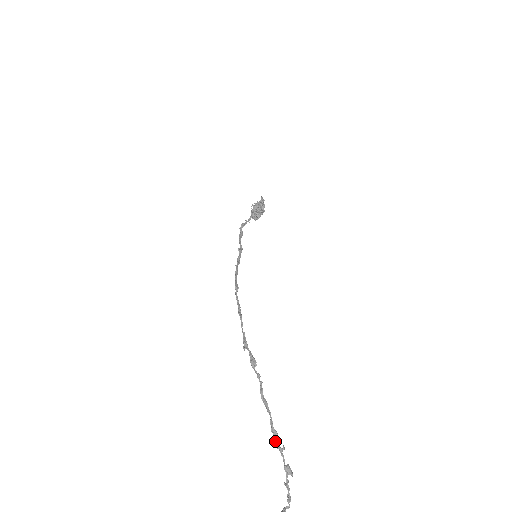
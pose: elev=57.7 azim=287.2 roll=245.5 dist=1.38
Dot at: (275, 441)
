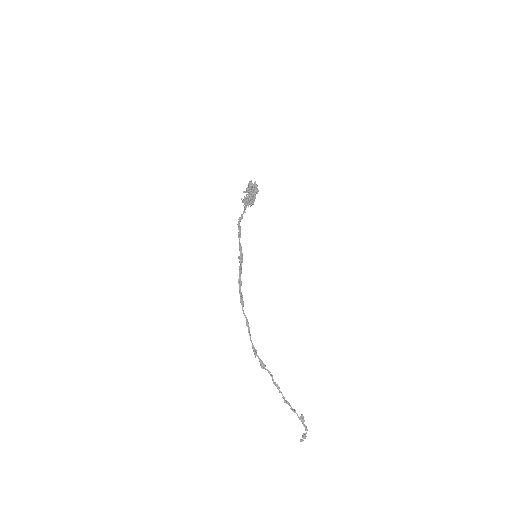
Dot at: (290, 405)
